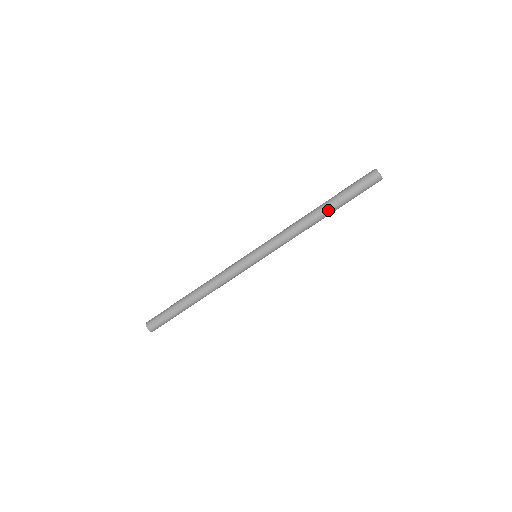
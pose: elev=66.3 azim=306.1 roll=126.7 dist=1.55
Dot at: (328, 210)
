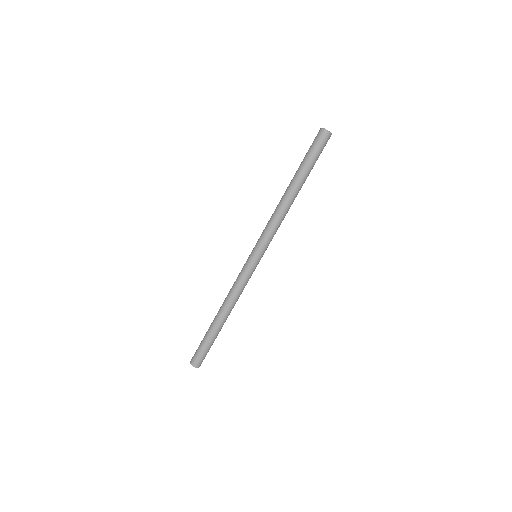
Dot at: (296, 183)
